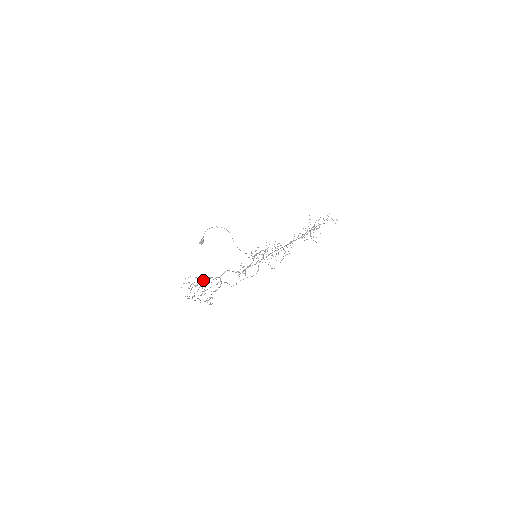
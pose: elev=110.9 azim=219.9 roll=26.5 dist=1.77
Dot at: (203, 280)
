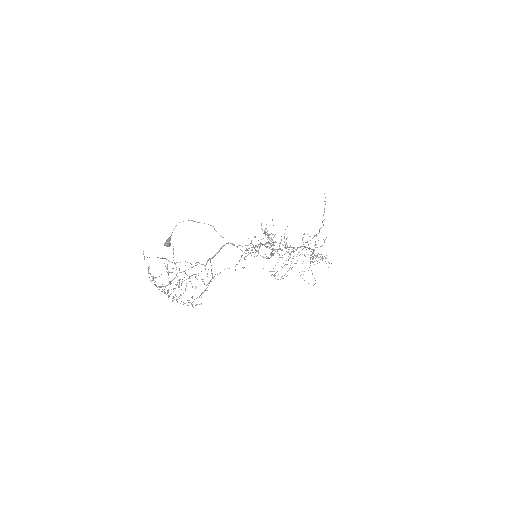
Dot at: occluded
